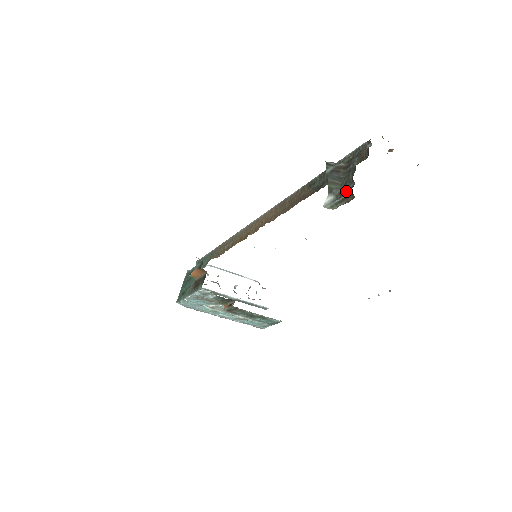
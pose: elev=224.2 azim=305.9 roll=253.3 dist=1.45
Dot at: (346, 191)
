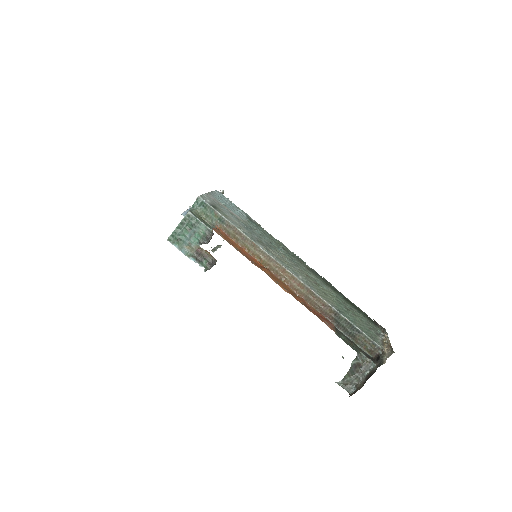
Dot at: (349, 388)
